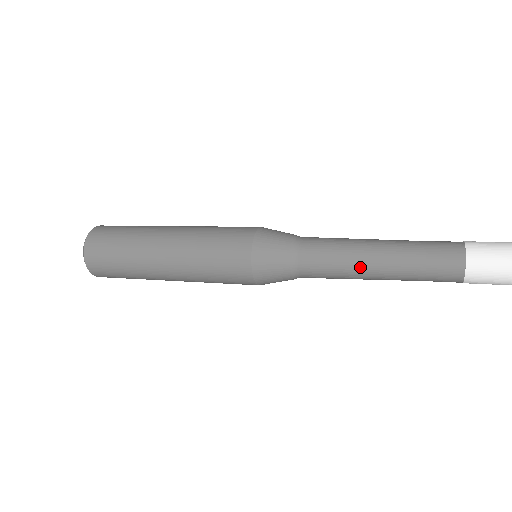
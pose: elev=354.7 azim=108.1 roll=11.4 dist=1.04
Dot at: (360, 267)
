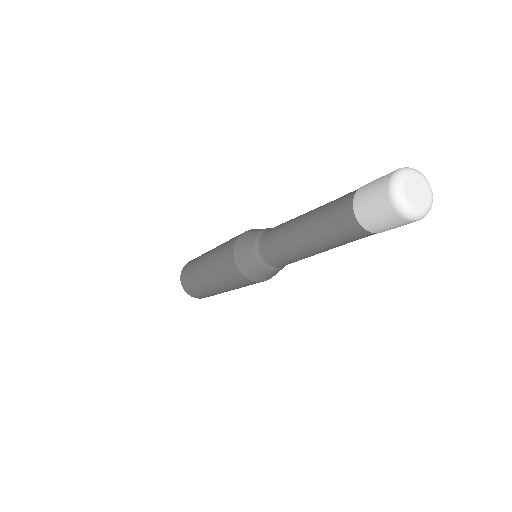
Dot at: (293, 245)
